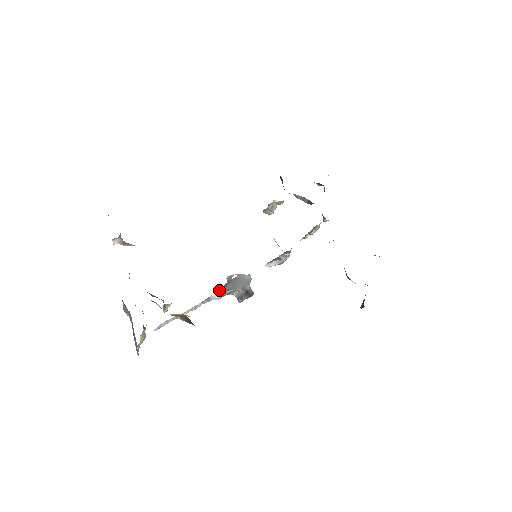
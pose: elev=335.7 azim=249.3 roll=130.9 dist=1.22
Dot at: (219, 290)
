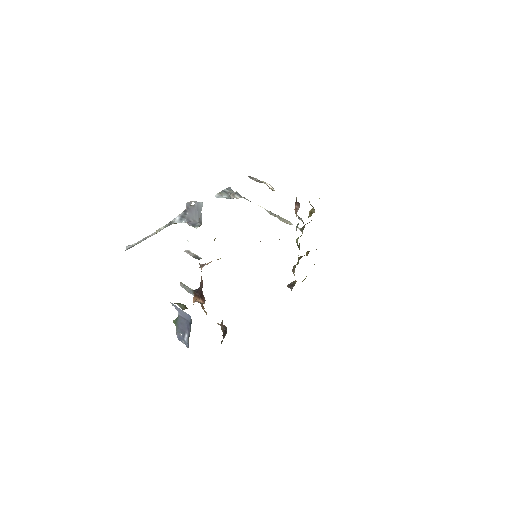
Dot at: (180, 217)
